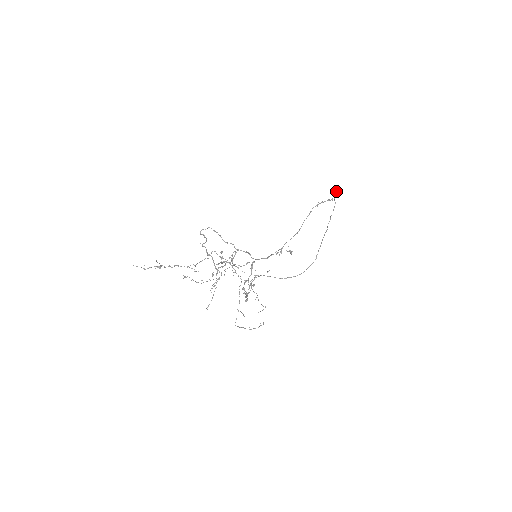
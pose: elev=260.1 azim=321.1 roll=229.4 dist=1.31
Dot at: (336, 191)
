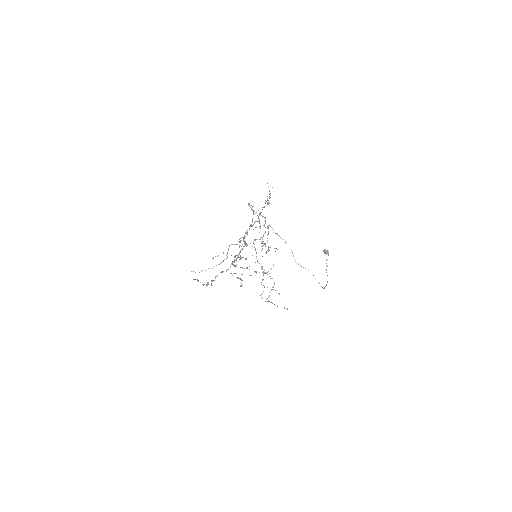
Dot at: (328, 251)
